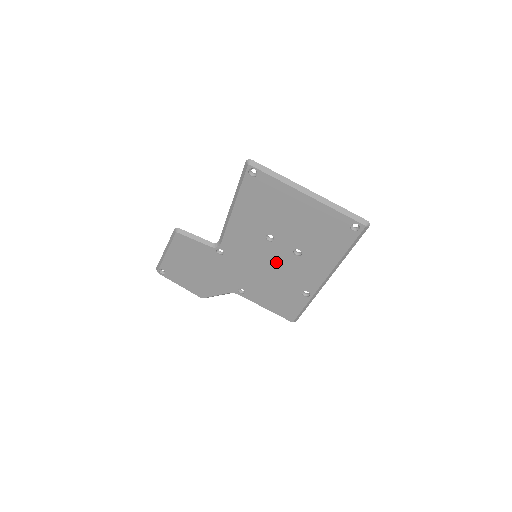
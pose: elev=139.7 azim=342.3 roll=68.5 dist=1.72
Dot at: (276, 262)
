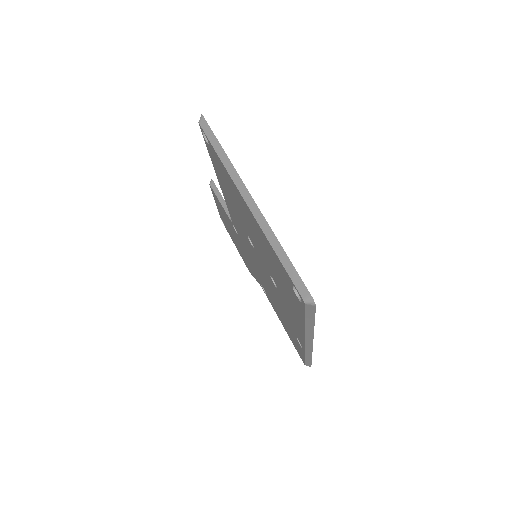
Dot at: (267, 278)
